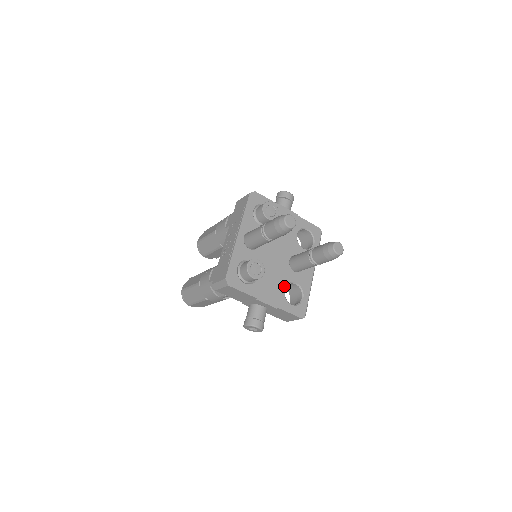
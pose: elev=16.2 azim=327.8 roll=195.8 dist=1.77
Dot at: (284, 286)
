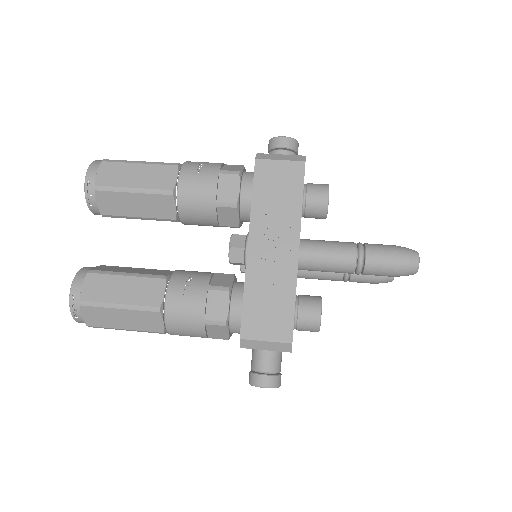
Dot at: occluded
